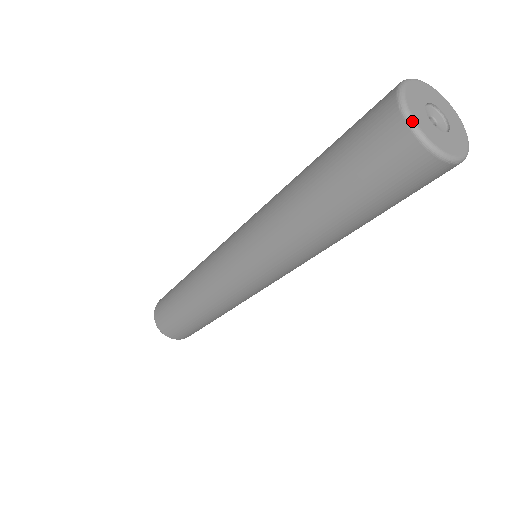
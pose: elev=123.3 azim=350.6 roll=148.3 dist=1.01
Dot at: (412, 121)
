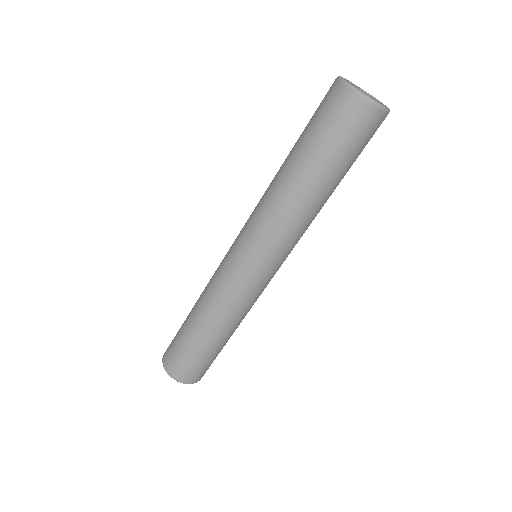
Dot at: (350, 84)
